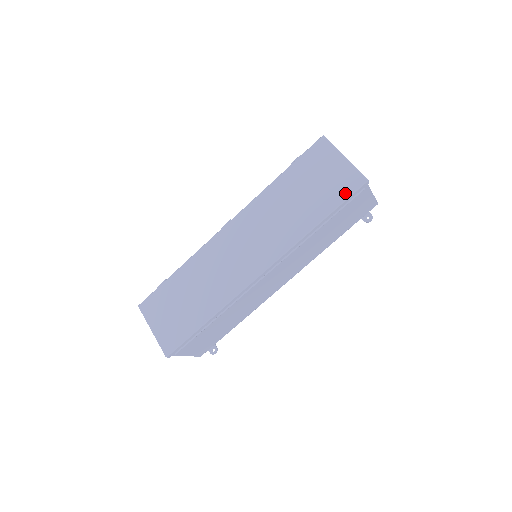
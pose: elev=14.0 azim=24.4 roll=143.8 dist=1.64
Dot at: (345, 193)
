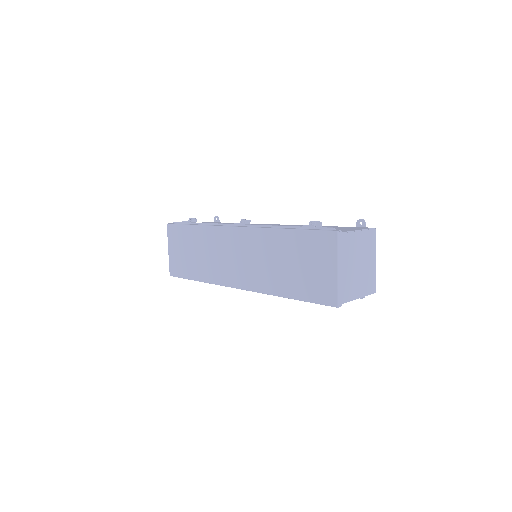
Dot at: (317, 298)
